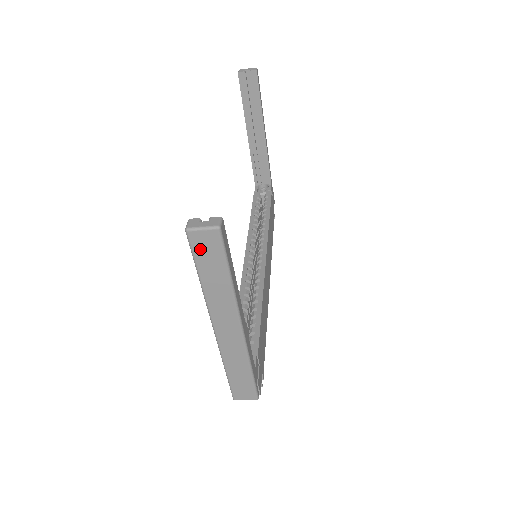
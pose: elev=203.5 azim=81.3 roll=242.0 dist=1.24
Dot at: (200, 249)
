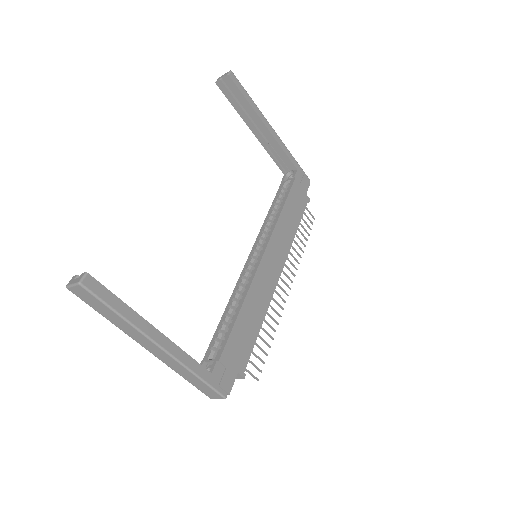
Dot at: (84, 298)
